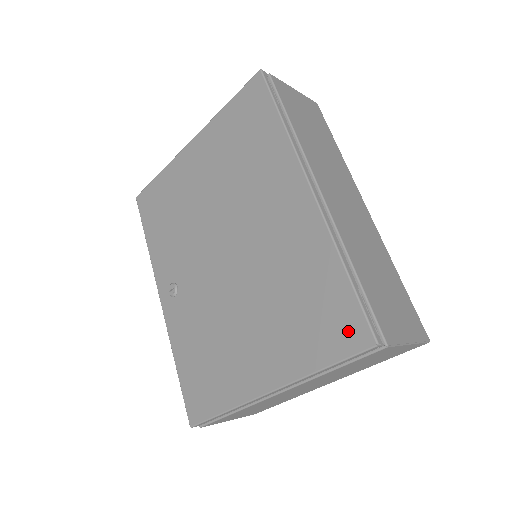
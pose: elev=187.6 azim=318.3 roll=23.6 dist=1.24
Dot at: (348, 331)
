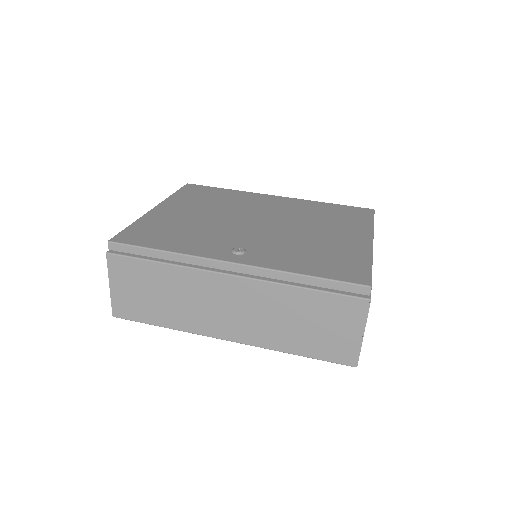
Dot at: (361, 211)
